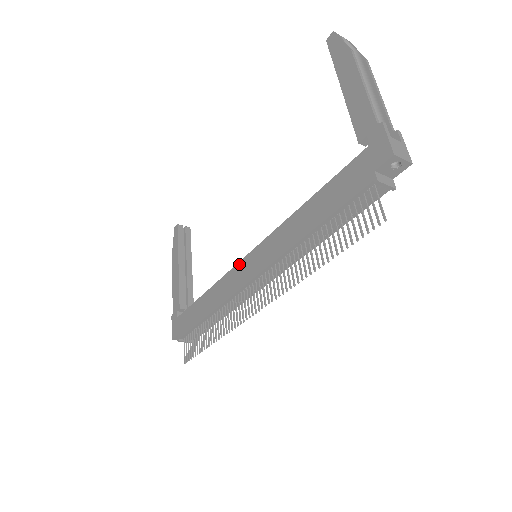
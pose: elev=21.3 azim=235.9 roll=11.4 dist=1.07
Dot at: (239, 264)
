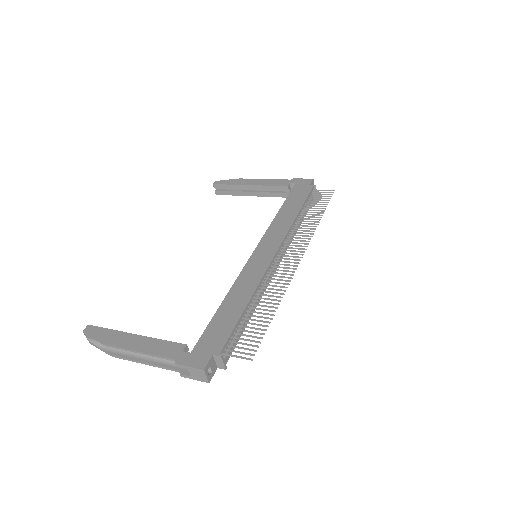
Dot at: (251, 259)
